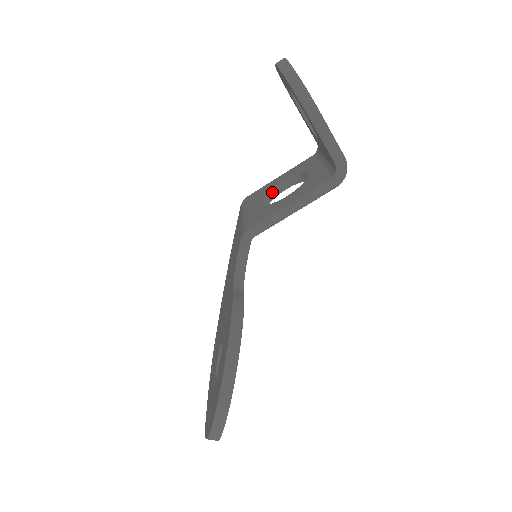
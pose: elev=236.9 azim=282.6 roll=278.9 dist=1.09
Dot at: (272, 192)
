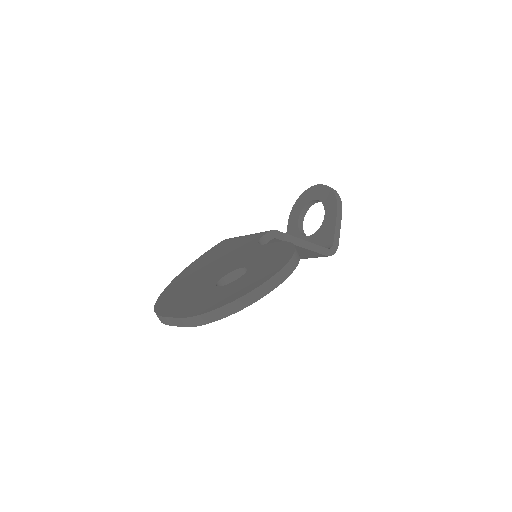
Dot at: occluded
